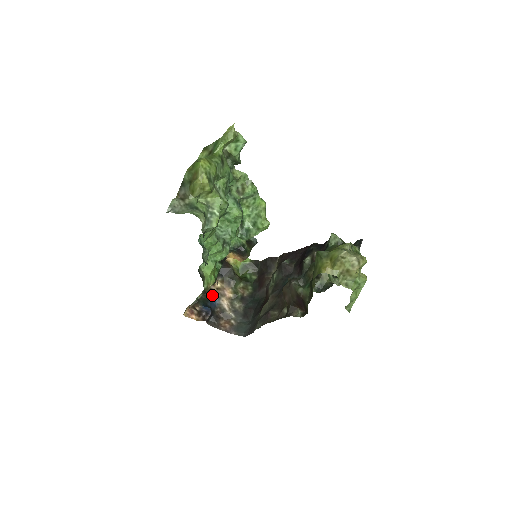
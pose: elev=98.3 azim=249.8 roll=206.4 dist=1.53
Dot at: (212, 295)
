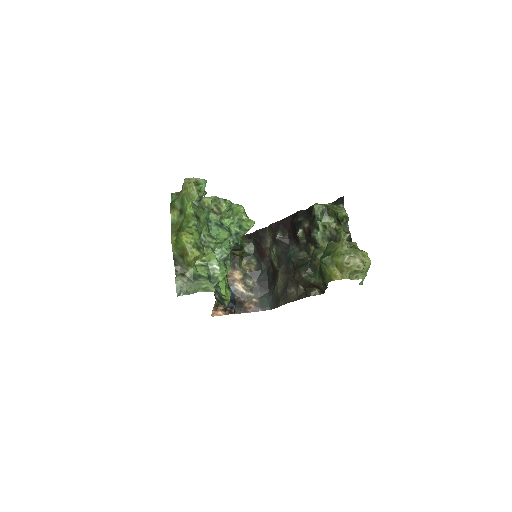
Dot at: occluded
